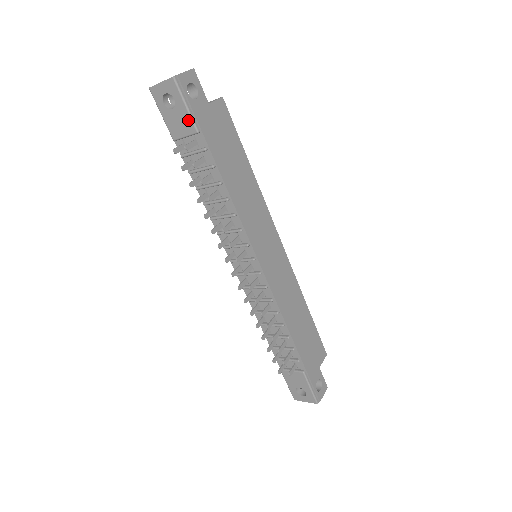
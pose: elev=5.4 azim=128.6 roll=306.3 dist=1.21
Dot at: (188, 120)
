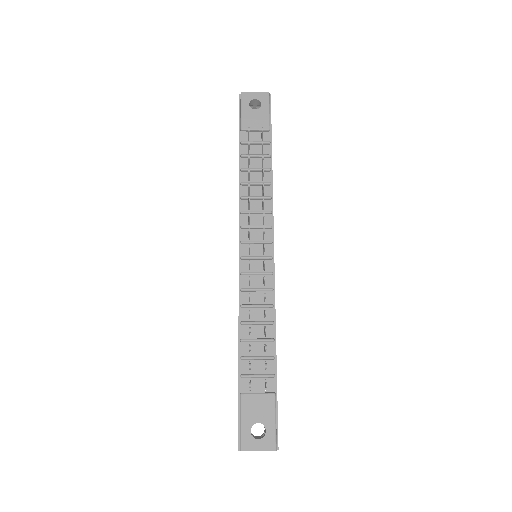
Dot at: (266, 119)
